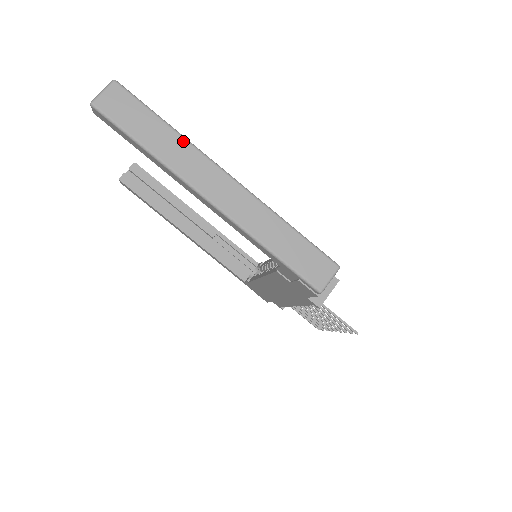
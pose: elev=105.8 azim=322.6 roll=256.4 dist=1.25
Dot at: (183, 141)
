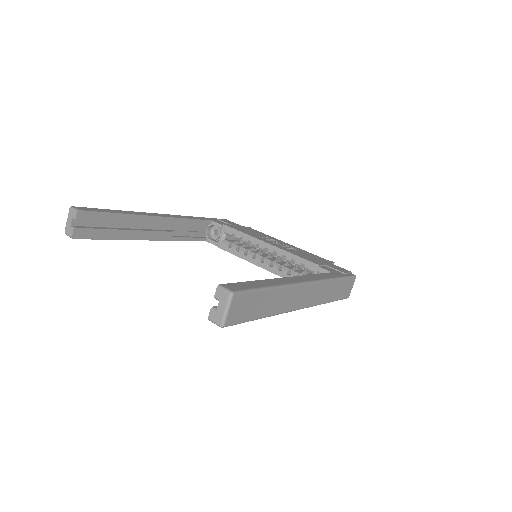
Dot at: (283, 290)
